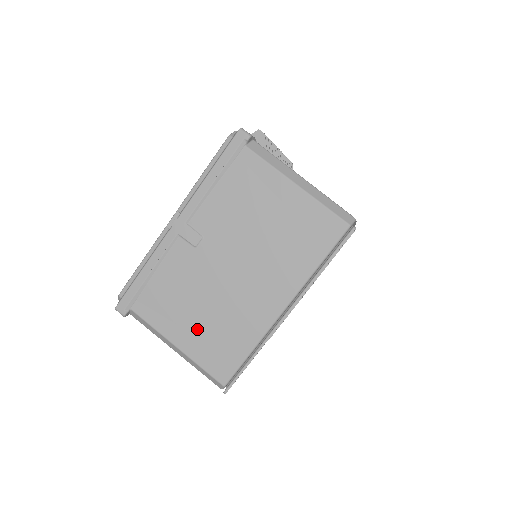
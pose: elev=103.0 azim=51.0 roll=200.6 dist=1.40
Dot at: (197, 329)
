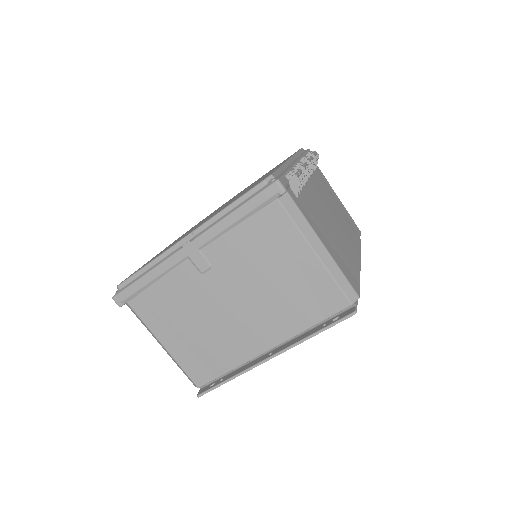
Dot at: (186, 339)
